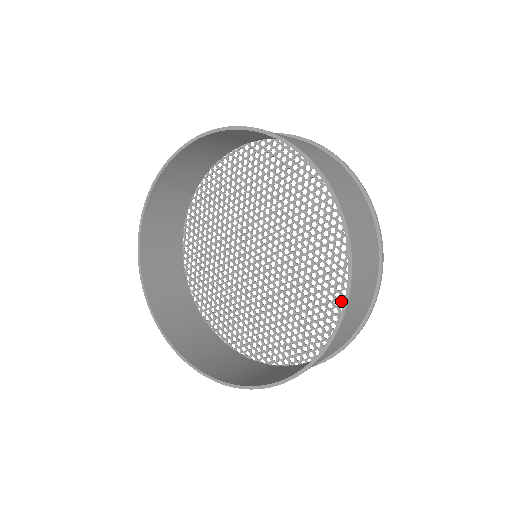
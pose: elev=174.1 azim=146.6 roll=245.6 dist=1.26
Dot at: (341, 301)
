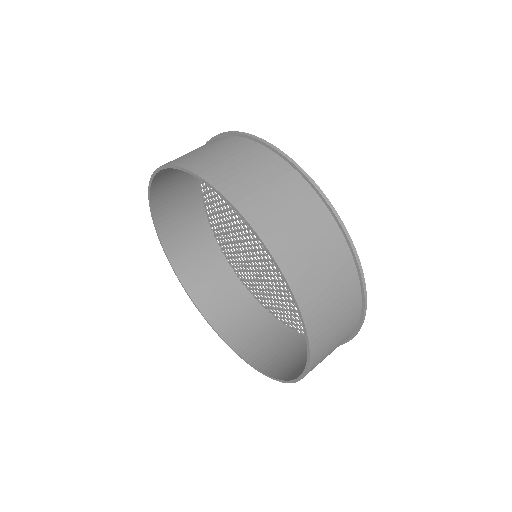
Dot at: occluded
